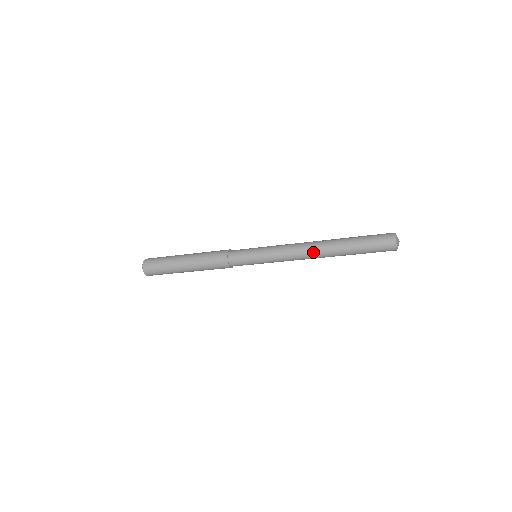
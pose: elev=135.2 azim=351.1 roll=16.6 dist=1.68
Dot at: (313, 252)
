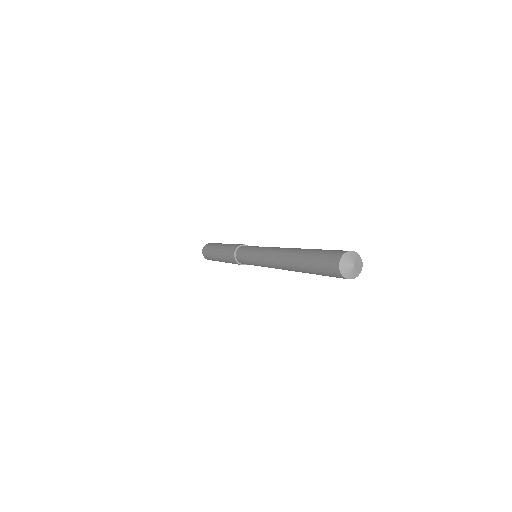
Dot at: (279, 261)
